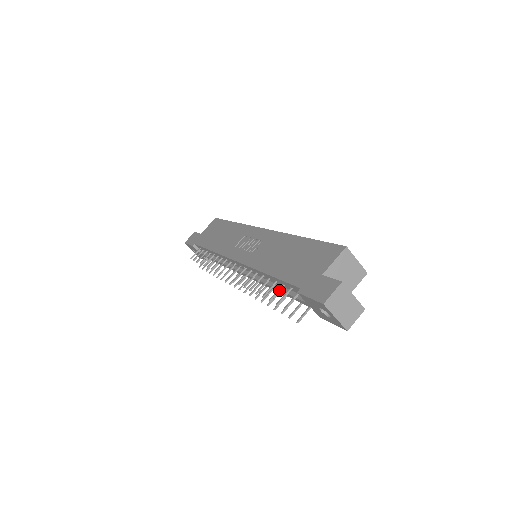
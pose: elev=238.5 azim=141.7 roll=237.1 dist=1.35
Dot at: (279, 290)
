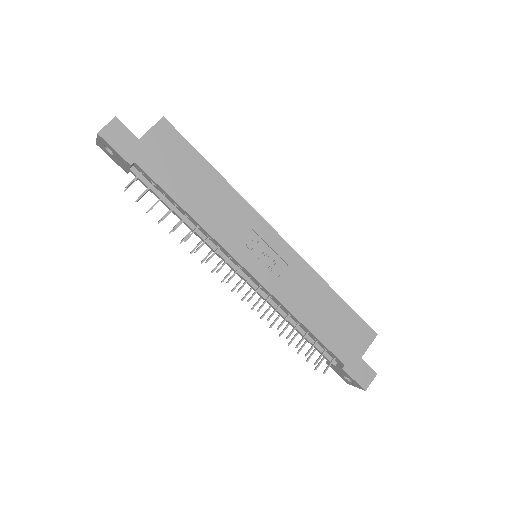
Dot at: occluded
